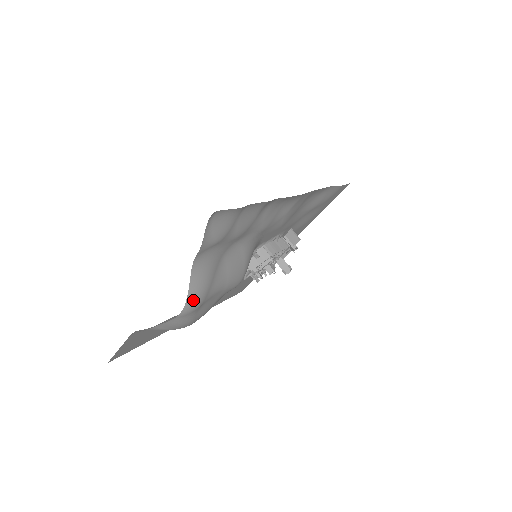
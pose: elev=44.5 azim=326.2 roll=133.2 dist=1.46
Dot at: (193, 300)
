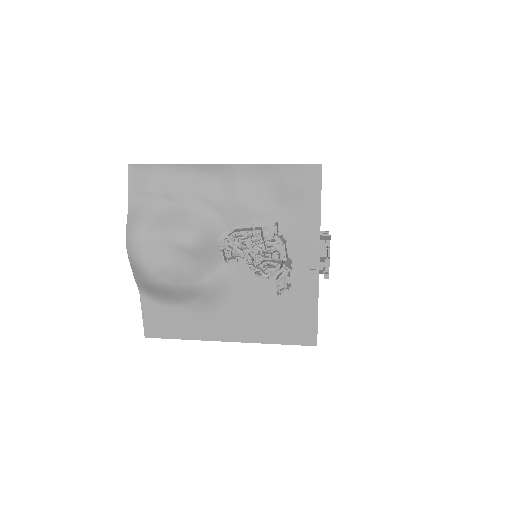
Dot at: (130, 234)
